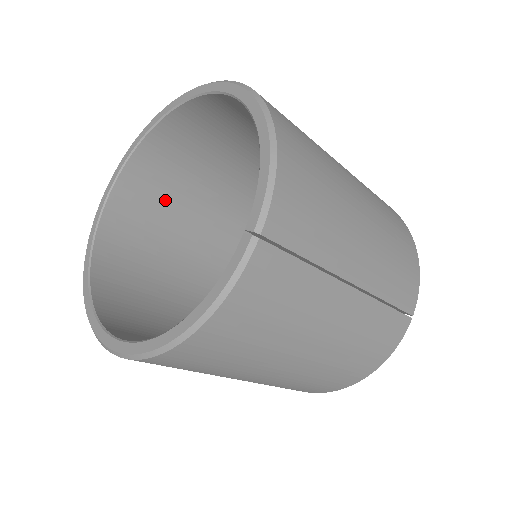
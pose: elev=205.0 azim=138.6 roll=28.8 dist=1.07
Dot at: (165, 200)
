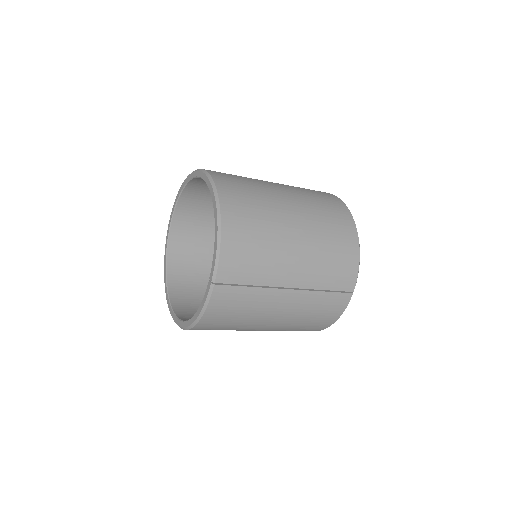
Dot at: (206, 217)
